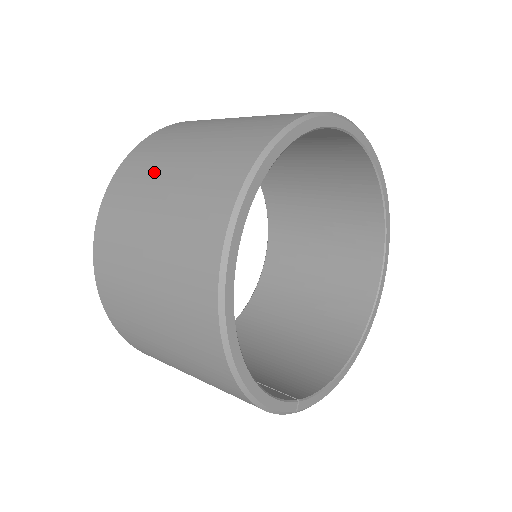
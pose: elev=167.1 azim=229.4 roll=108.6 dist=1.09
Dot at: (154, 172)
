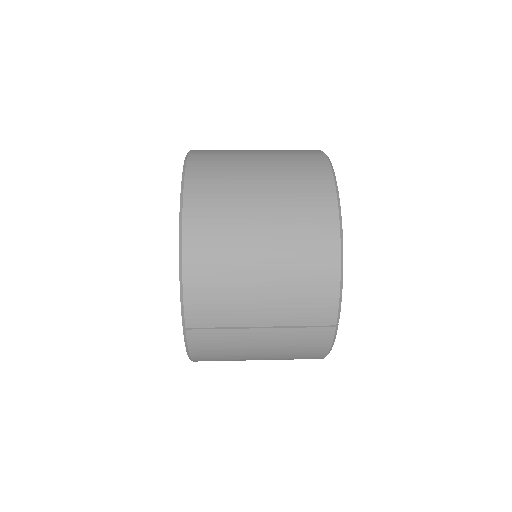
Dot at: (237, 150)
